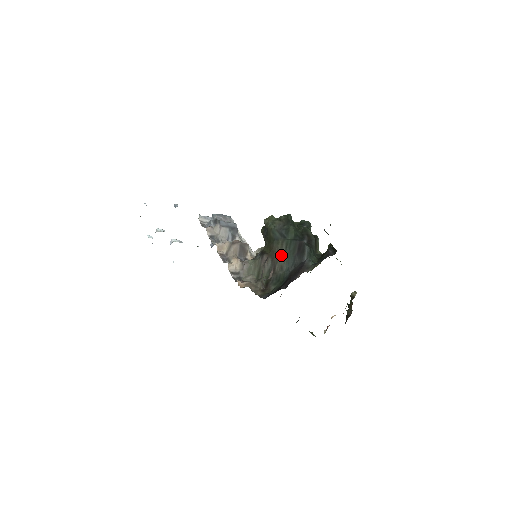
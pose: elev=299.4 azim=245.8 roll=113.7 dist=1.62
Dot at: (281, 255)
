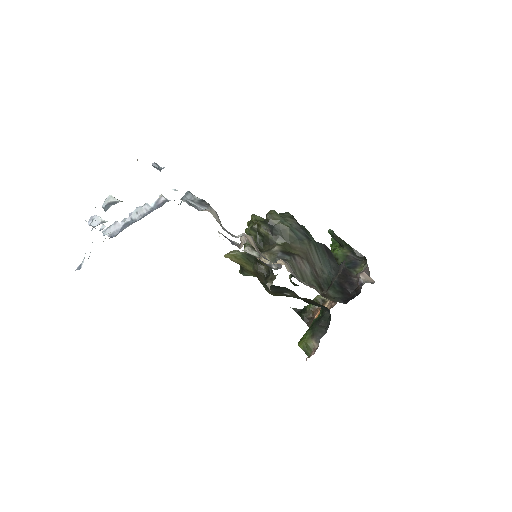
Dot at: (315, 257)
